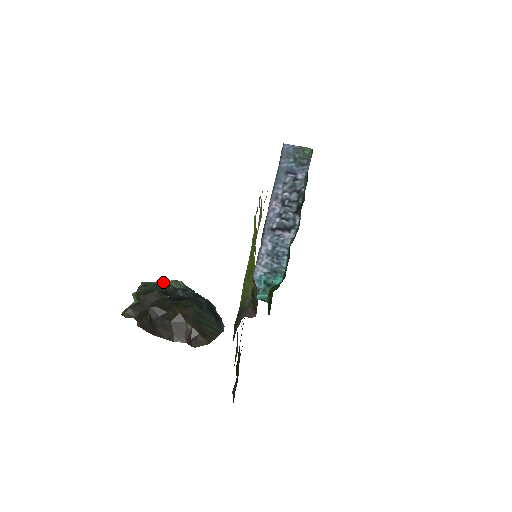
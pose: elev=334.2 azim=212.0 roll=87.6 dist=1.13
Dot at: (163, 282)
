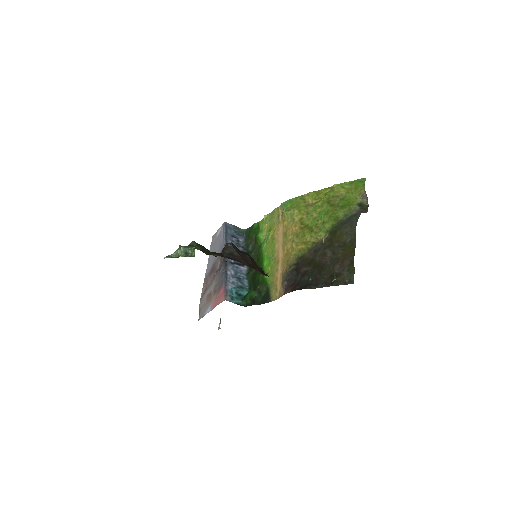
Dot at: occluded
